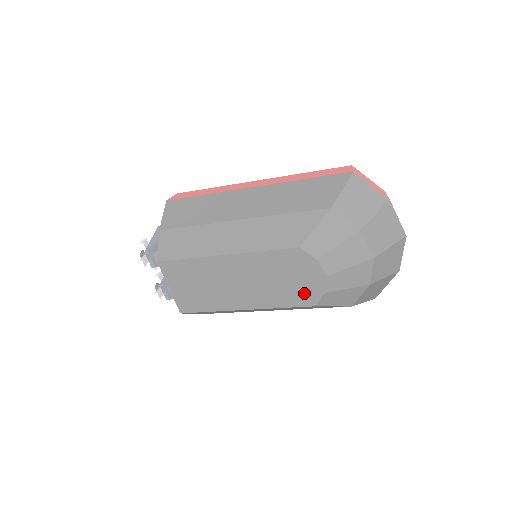
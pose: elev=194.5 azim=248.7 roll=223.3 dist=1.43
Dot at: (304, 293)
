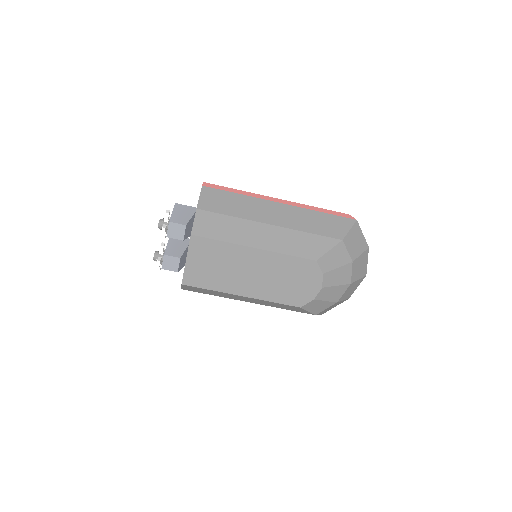
Dot at: (298, 295)
